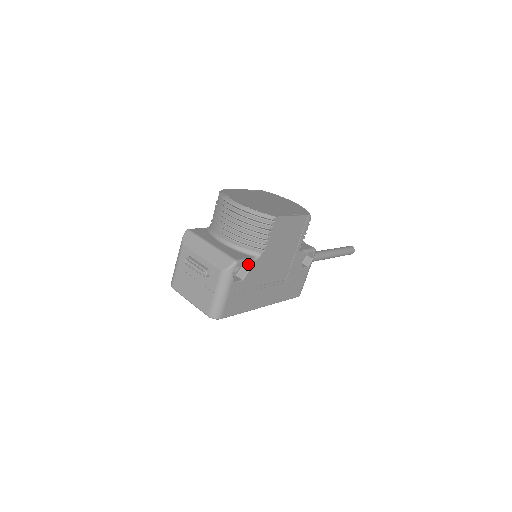
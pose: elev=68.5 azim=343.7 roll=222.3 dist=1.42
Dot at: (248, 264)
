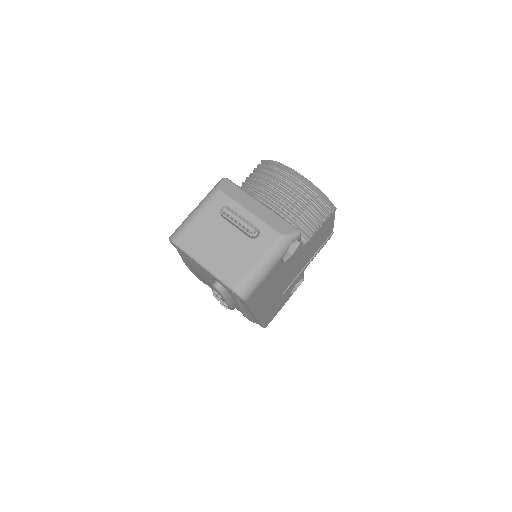
Dot at: (298, 245)
